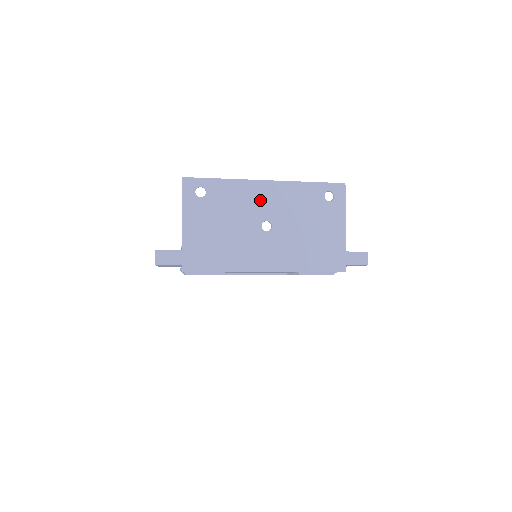
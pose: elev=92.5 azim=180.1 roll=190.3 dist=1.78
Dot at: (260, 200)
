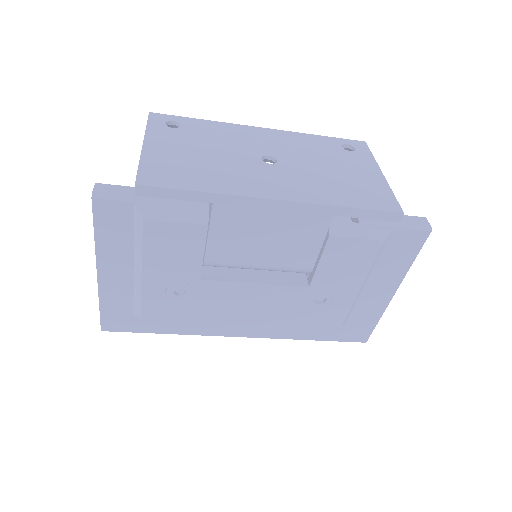
Dot at: (256, 140)
